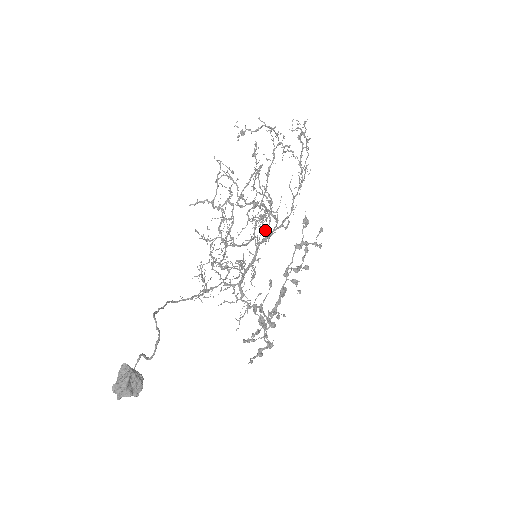
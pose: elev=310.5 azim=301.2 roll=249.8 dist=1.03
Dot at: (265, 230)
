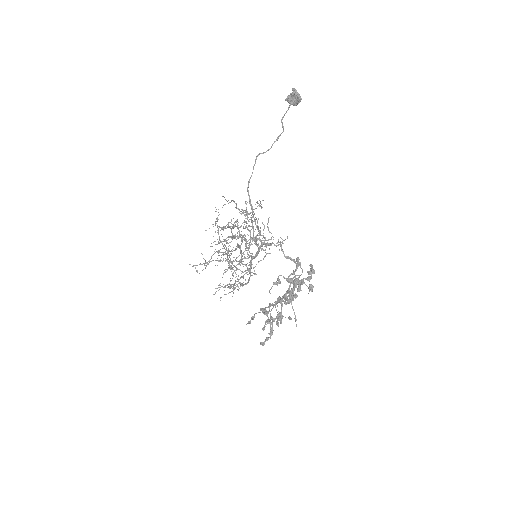
Dot at: (242, 277)
